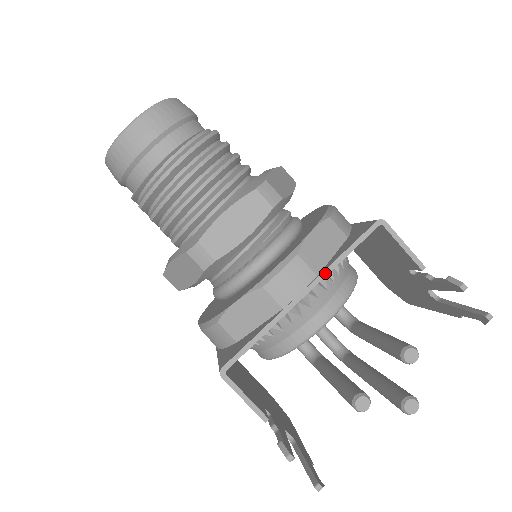
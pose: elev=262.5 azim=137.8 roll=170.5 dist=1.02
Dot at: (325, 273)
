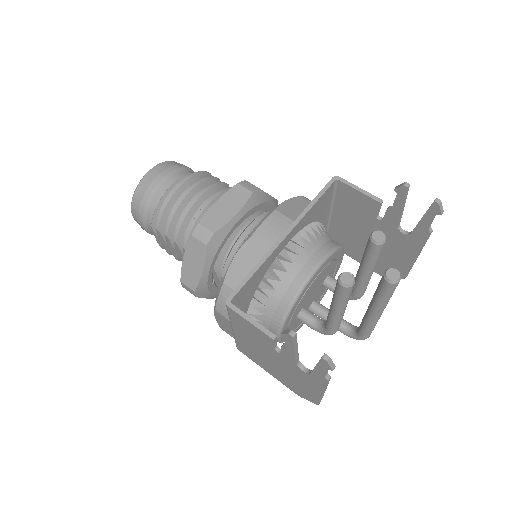
Dot at: (300, 217)
